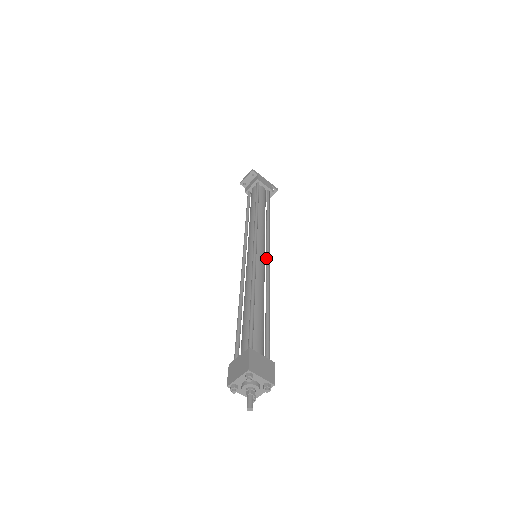
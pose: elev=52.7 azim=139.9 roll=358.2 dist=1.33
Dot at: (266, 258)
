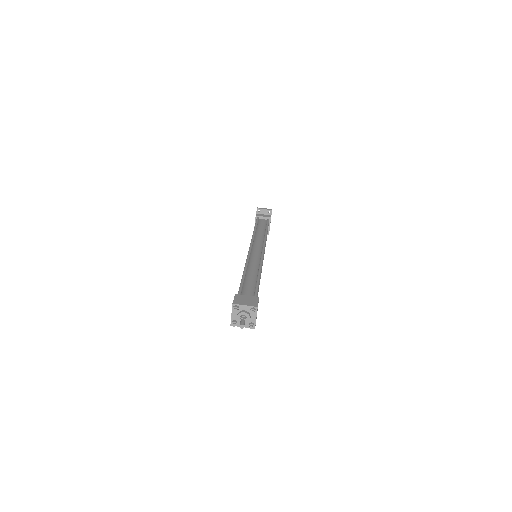
Dot at: (262, 263)
